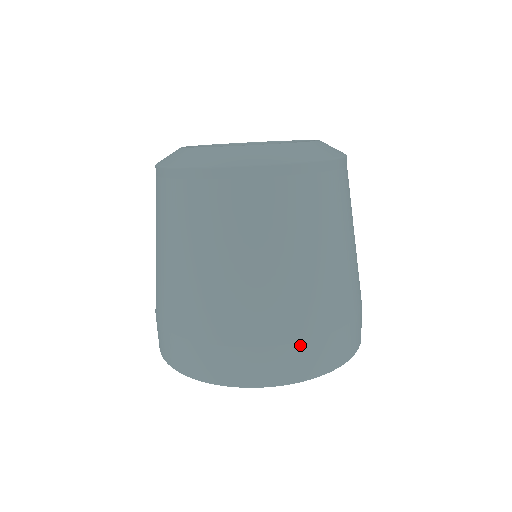
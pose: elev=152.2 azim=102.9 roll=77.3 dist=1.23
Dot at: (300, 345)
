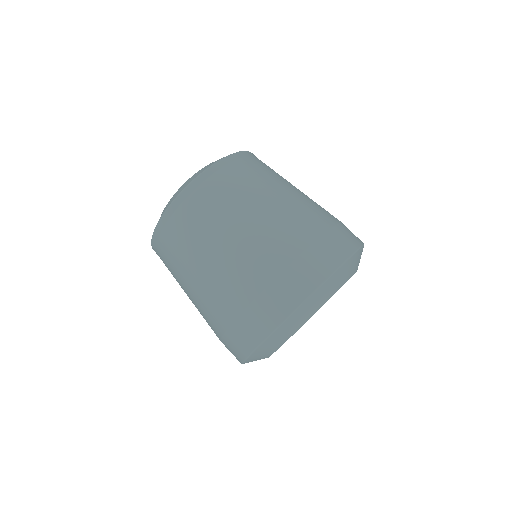
Dot at: (340, 226)
